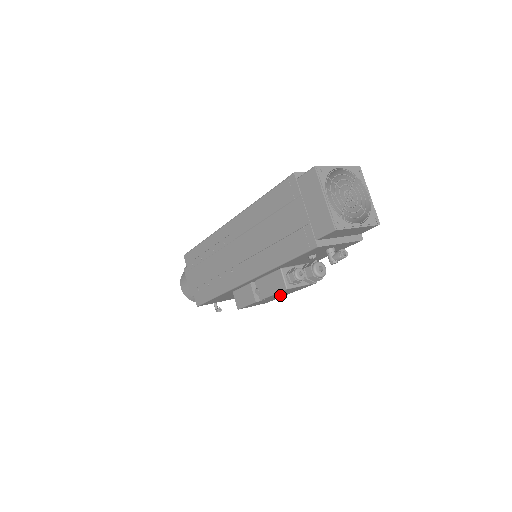
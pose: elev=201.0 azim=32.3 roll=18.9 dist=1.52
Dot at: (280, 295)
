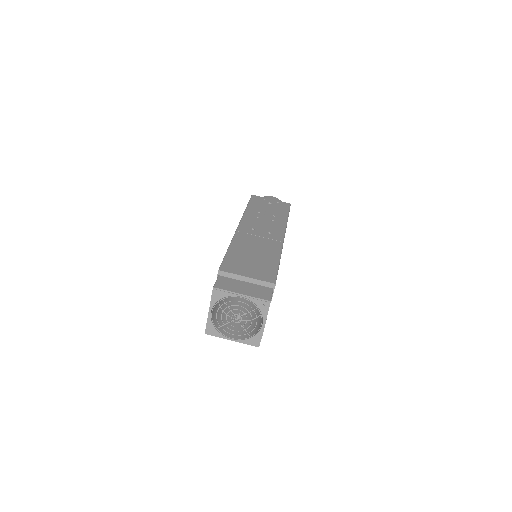
Dot at: occluded
